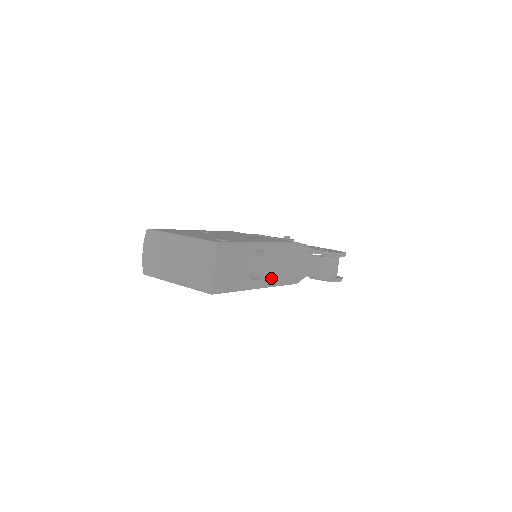
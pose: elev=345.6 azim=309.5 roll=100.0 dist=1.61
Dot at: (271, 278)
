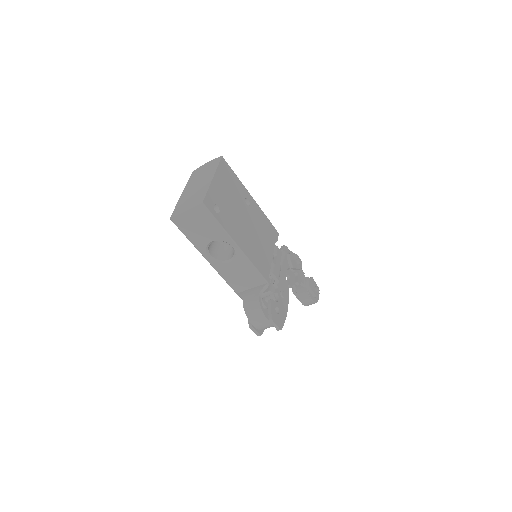
Dot at: (222, 268)
